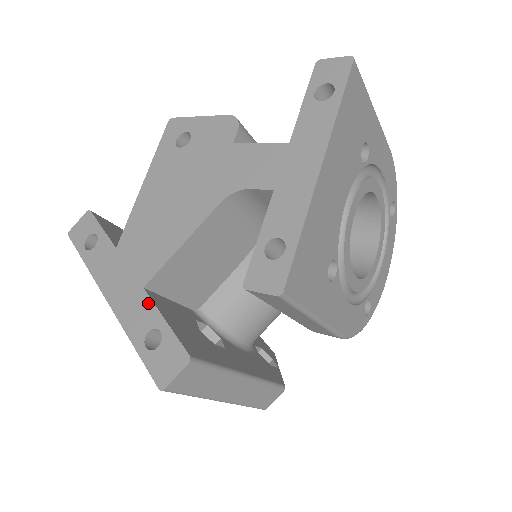
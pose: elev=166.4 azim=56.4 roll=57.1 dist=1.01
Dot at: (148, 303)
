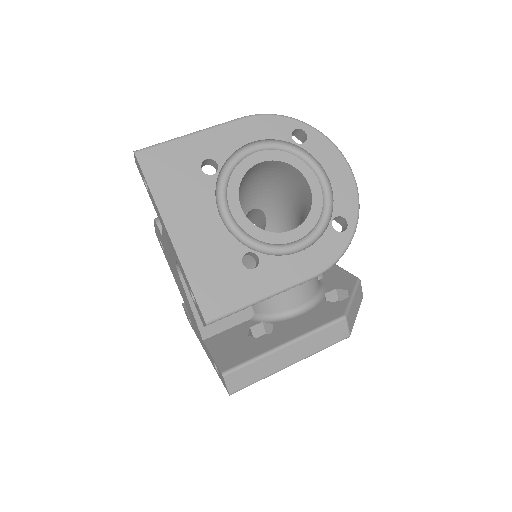
Dot at: (207, 349)
